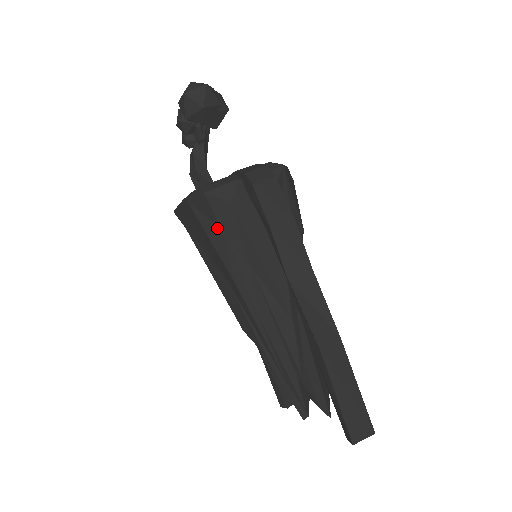
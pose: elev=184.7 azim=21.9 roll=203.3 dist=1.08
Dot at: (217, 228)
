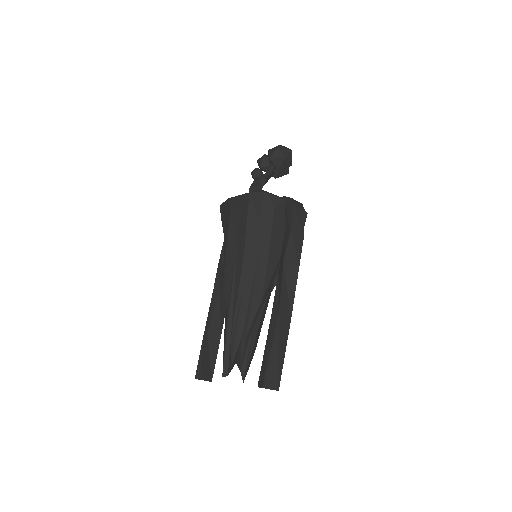
Dot at: (256, 216)
